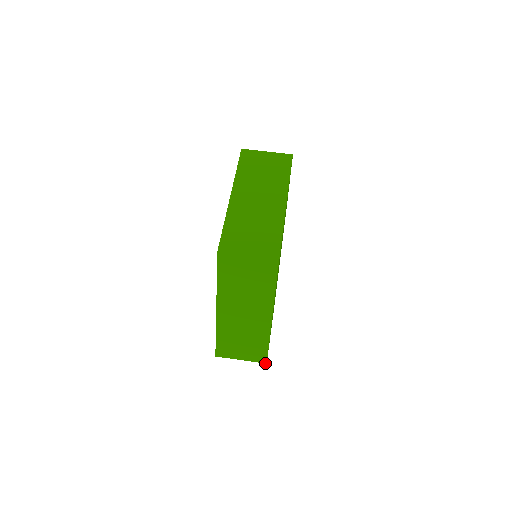
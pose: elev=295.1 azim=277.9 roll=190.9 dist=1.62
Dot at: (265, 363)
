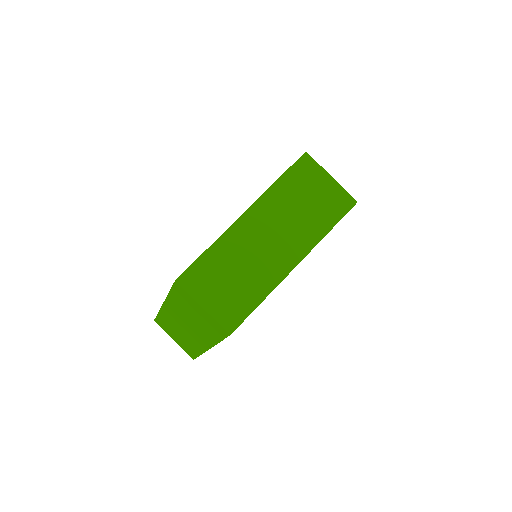
Dot at: (193, 358)
